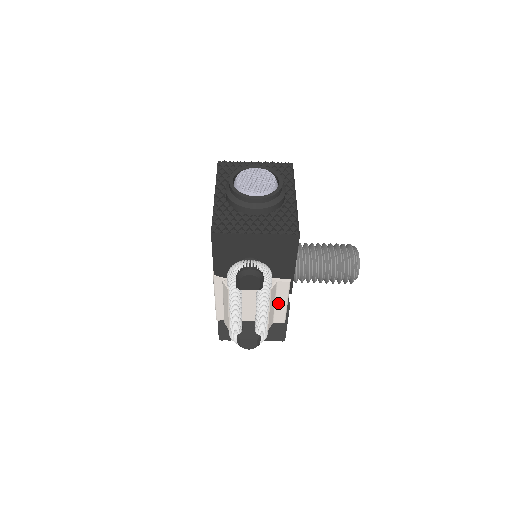
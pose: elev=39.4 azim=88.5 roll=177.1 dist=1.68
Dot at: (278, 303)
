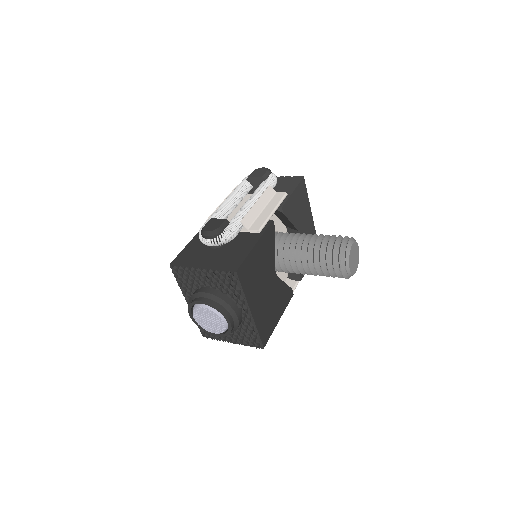
Dot at: occluded
